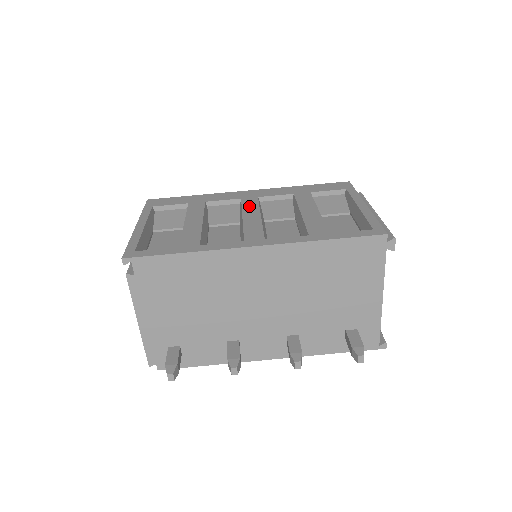
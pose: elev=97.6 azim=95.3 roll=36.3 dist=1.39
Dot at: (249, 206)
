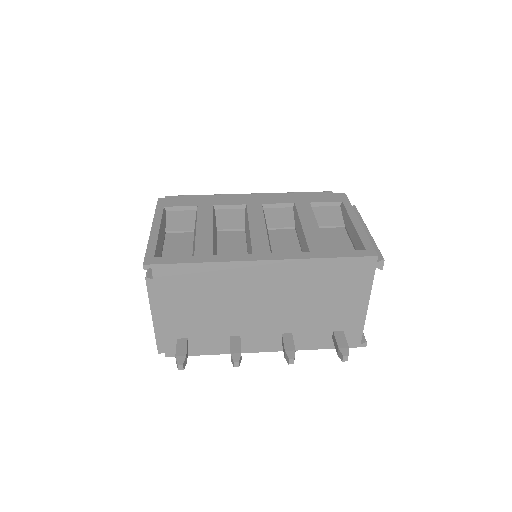
Dot at: (254, 214)
